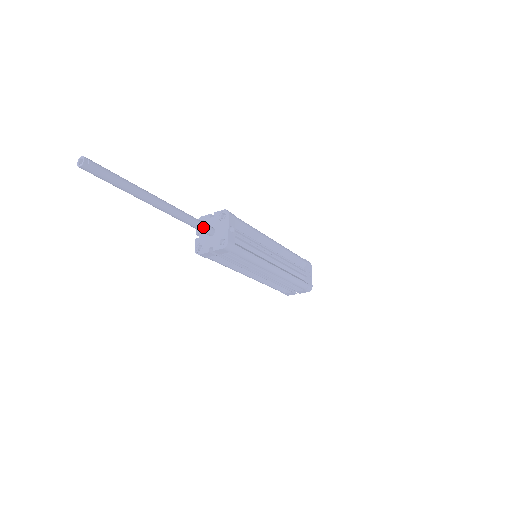
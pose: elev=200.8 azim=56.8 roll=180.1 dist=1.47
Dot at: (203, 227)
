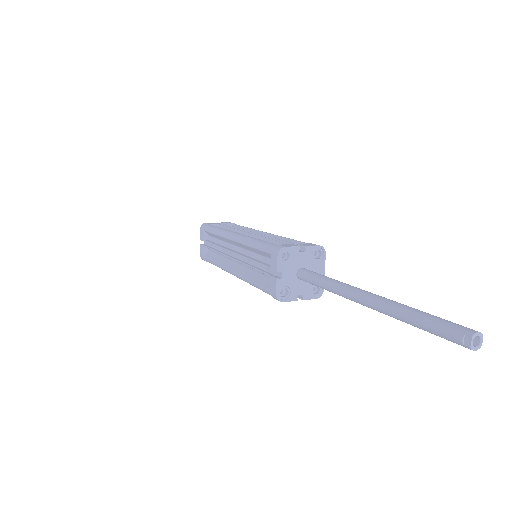
Dot at: occluded
